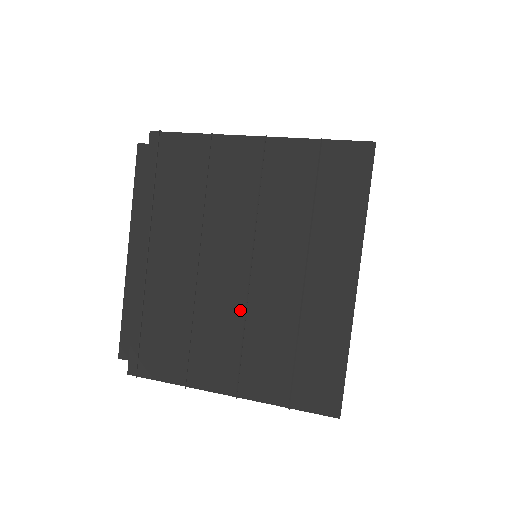
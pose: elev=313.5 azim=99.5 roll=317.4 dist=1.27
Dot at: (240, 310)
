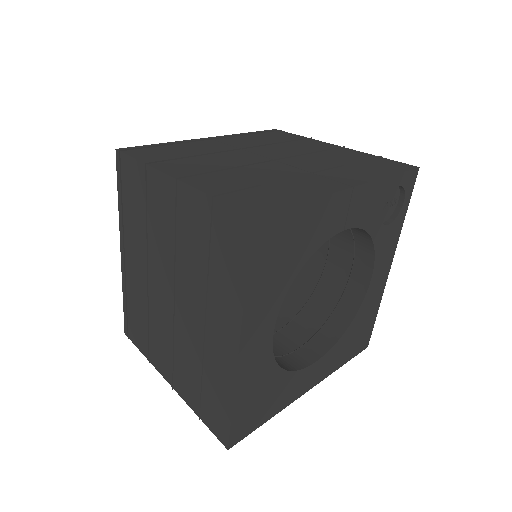
Dot at: (171, 326)
